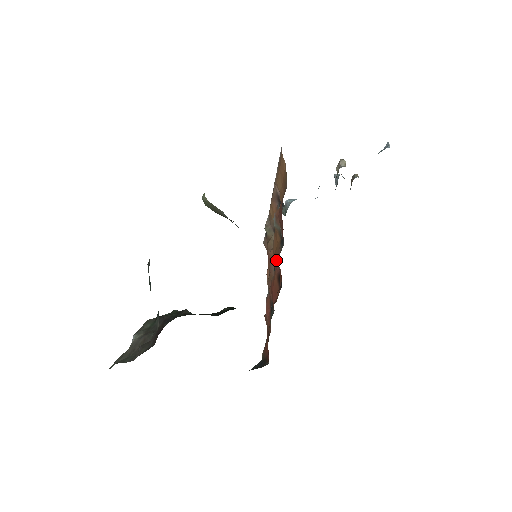
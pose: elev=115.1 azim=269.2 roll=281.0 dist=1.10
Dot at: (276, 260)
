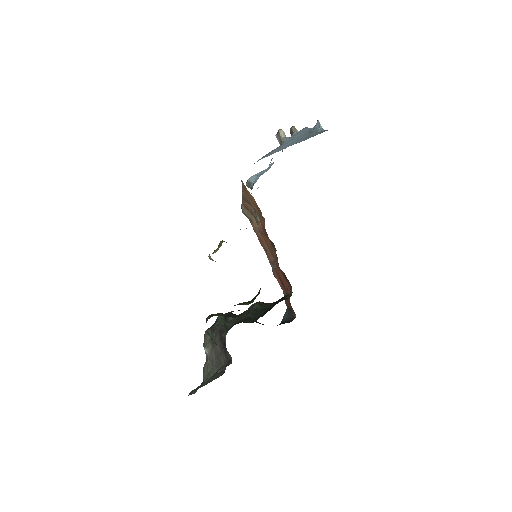
Dot at: (272, 253)
